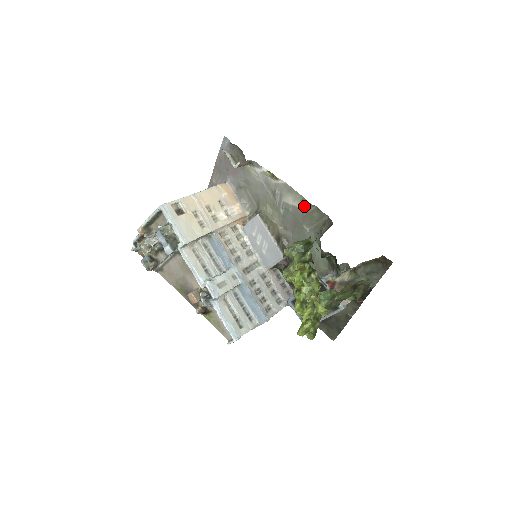
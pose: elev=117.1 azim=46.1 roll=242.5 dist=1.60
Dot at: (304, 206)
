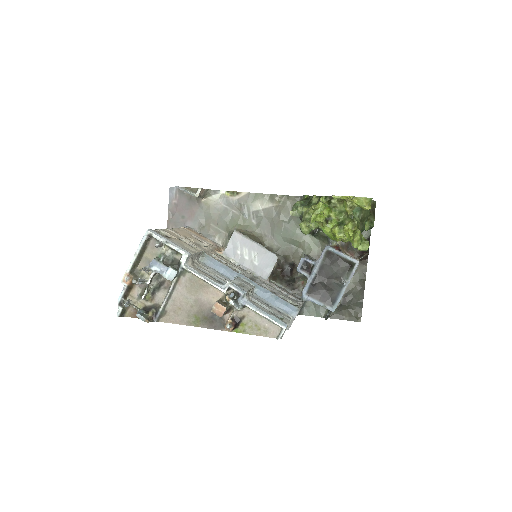
Dot at: (274, 201)
